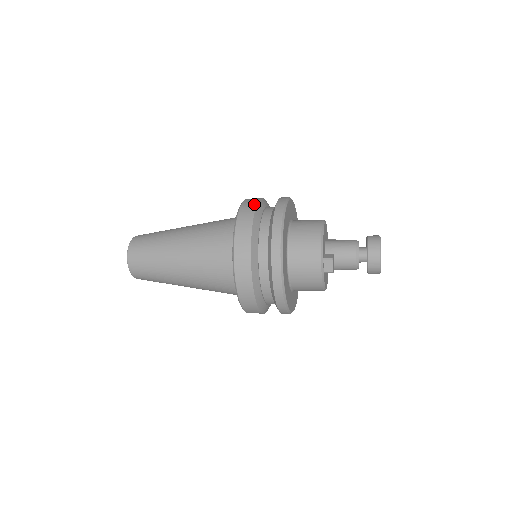
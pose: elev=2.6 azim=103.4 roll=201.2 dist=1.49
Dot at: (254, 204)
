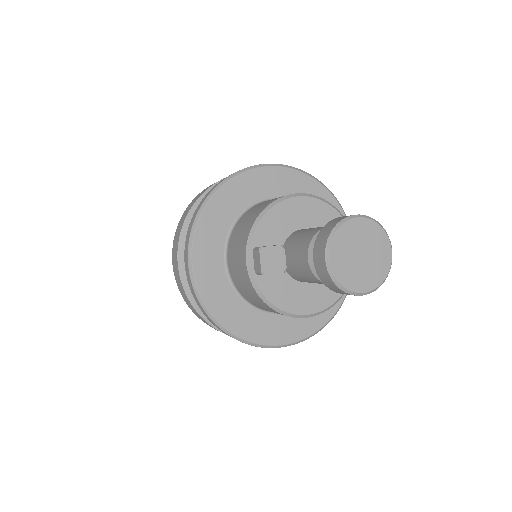
Dot at: occluded
